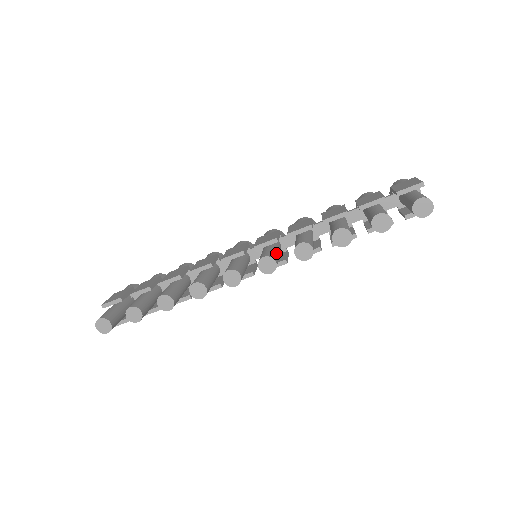
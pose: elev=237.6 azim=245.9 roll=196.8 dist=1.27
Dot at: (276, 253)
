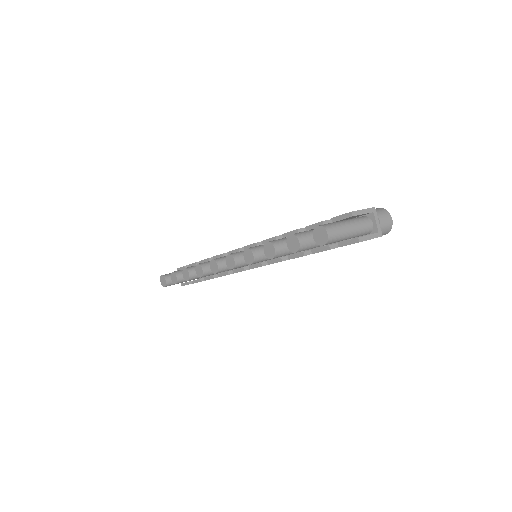
Dot at: occluded
